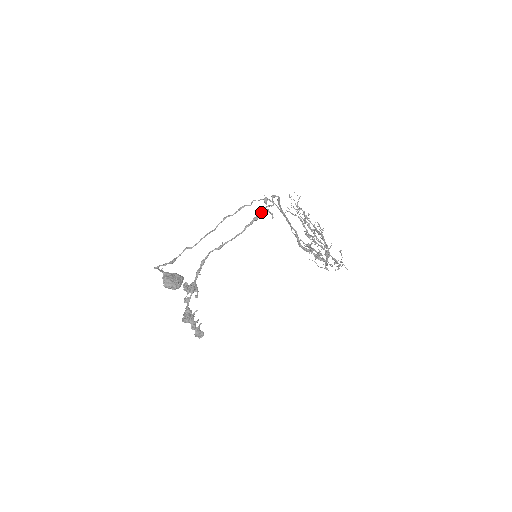
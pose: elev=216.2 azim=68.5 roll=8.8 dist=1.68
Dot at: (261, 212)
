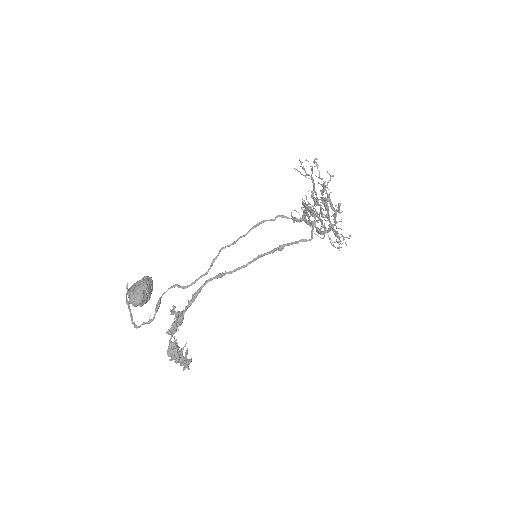
Dot at: (291, 244)
